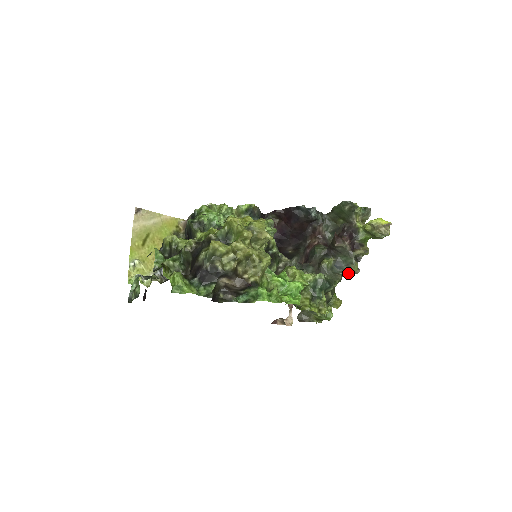
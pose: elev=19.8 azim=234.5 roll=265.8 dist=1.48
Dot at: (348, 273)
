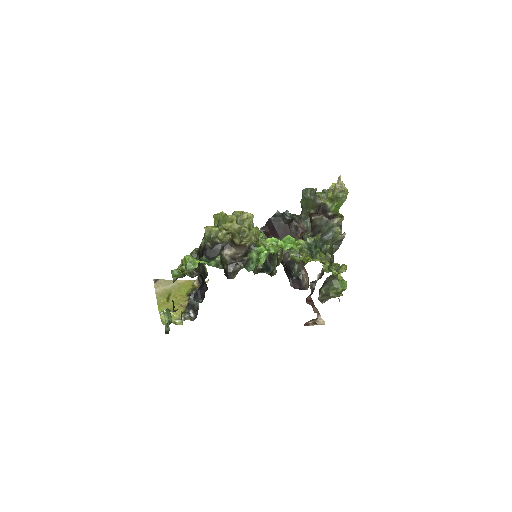
Dot at: (339, 242)
